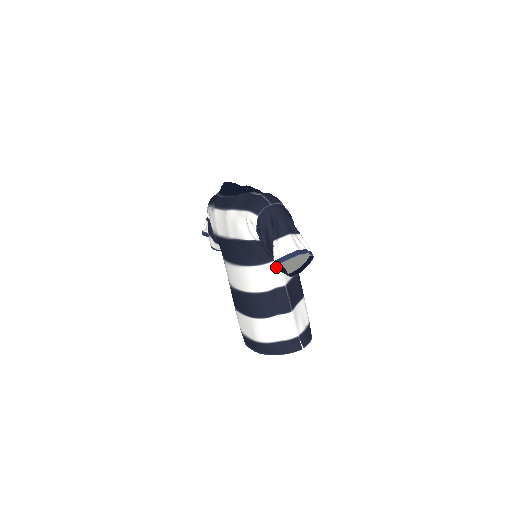
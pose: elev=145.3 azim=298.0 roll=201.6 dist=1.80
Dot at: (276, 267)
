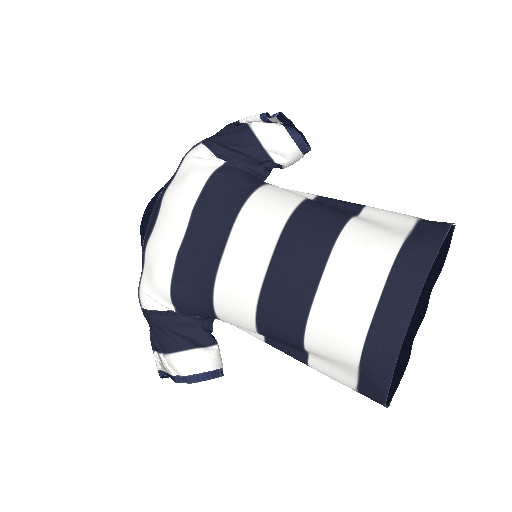
Dot at: (270, 122)
